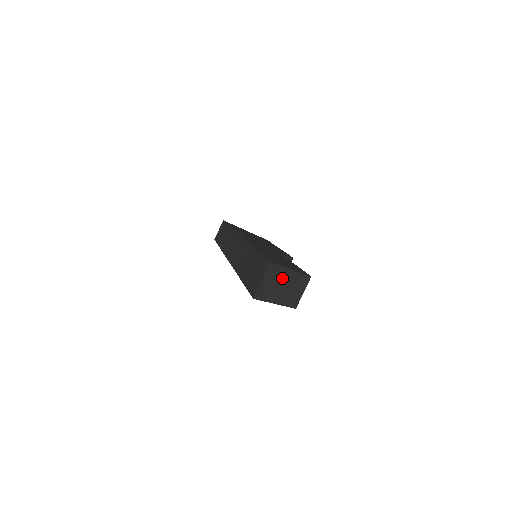
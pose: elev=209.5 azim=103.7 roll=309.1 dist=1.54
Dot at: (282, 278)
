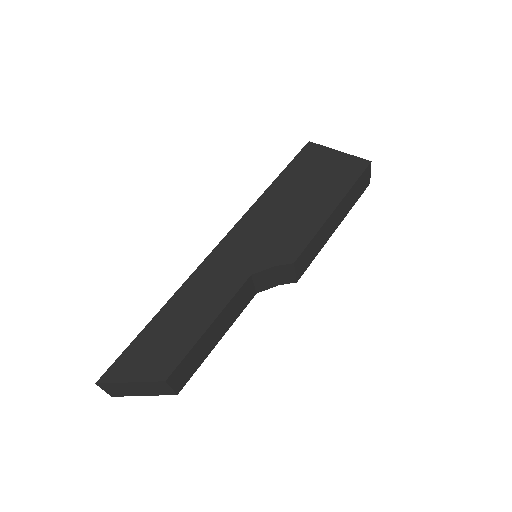
Dot at: (126, 386)
